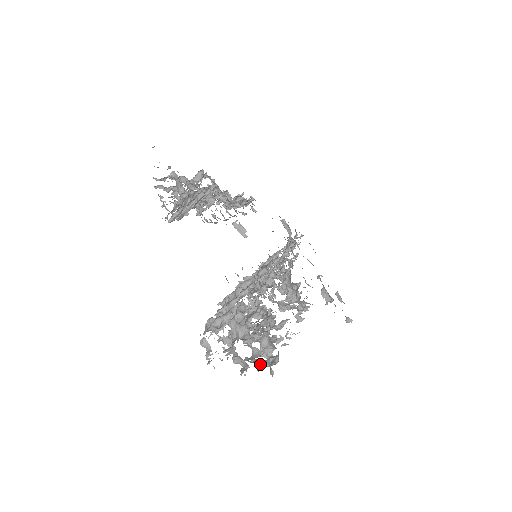
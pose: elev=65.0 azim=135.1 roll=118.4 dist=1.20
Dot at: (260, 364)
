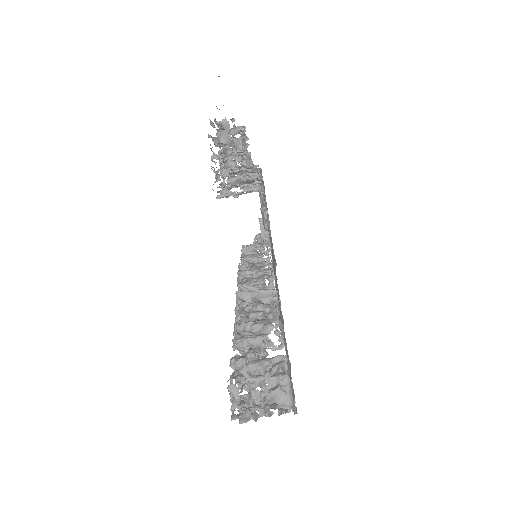
Dot at: occluded
